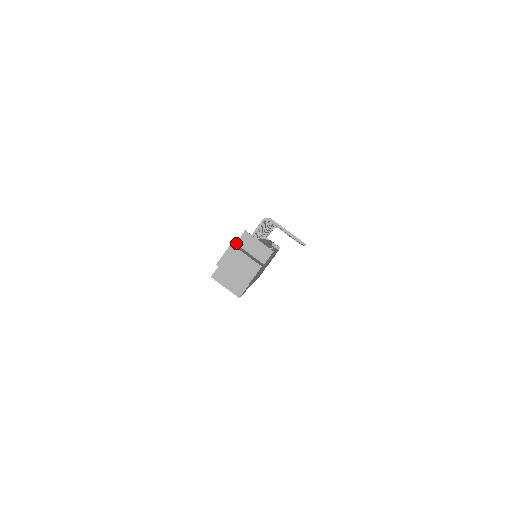
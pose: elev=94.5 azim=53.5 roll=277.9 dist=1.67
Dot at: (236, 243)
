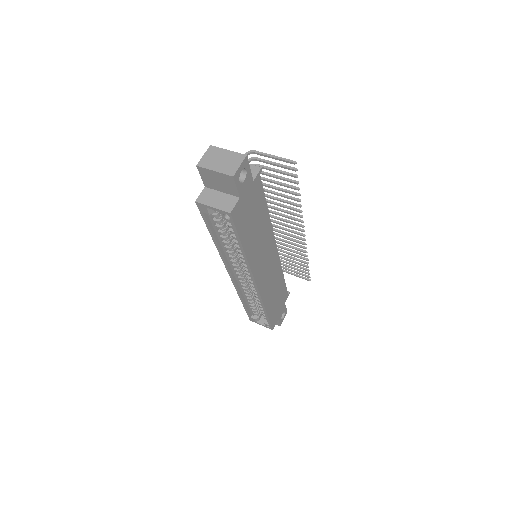
Dot at: occluded
